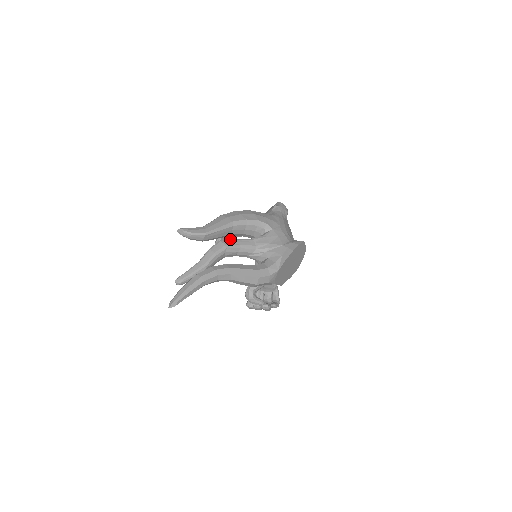
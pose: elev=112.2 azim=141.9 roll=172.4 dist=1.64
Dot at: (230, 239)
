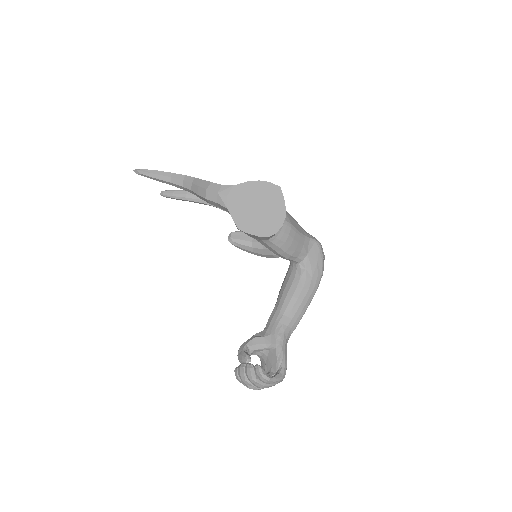
Dot at: (246, 244)
